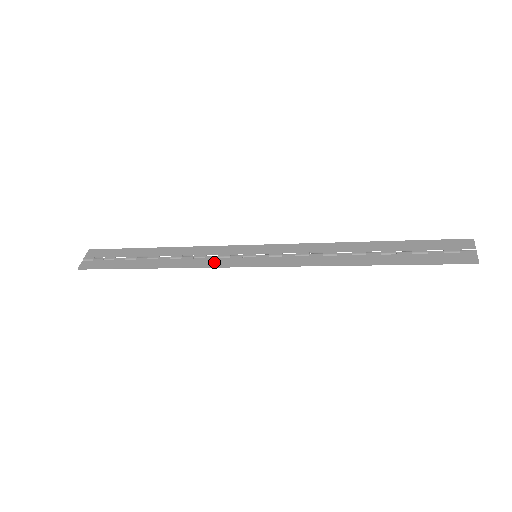
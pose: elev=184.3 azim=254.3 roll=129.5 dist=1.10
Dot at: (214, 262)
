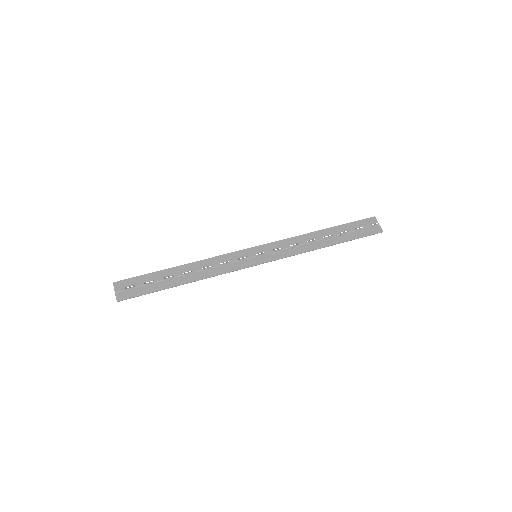
Dot at: (230, 268)
